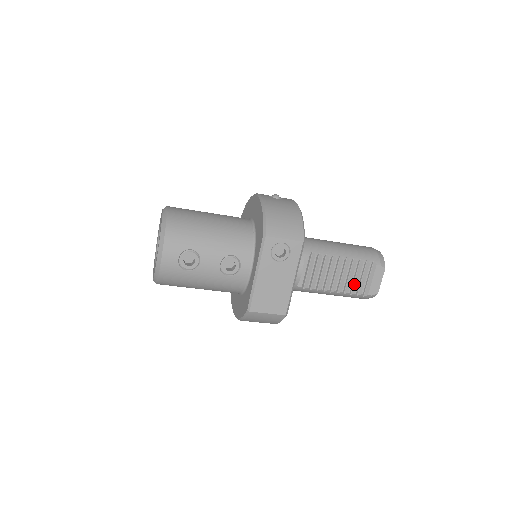
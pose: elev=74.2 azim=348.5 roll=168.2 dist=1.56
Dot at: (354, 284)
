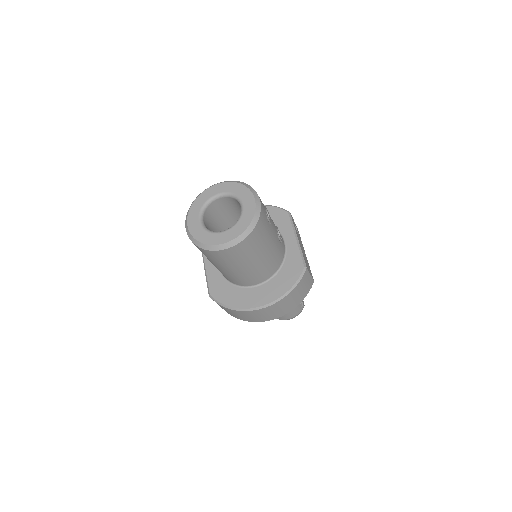
Dot at: occluded
